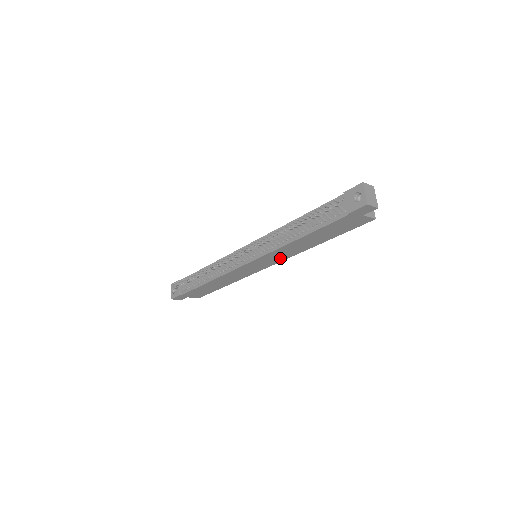
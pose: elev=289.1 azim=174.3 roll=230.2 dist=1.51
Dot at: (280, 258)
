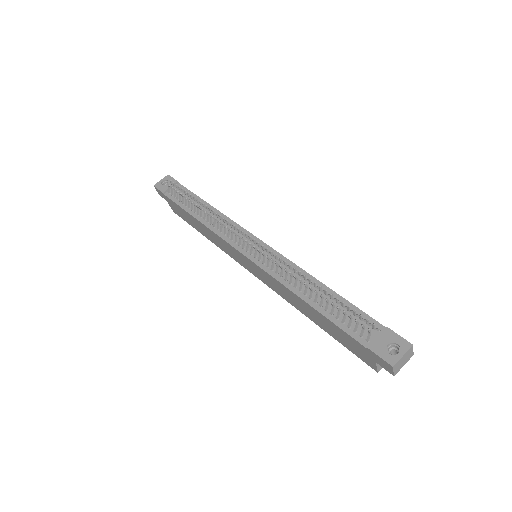
Dot at: (270, 284)
